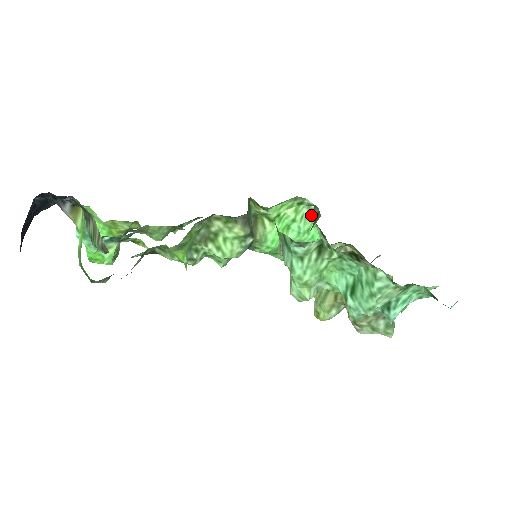
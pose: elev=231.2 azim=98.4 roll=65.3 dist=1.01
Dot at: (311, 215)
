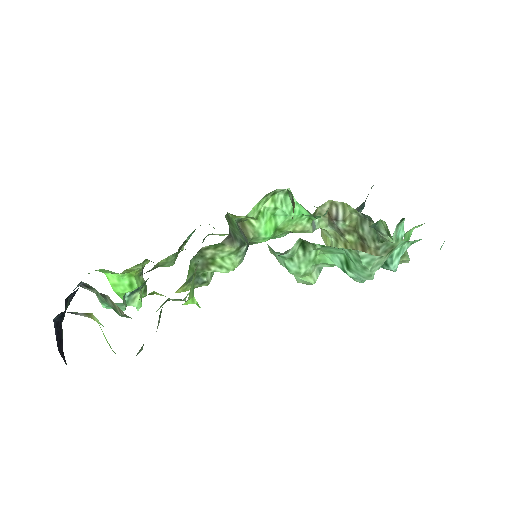
Dot at: occluded
